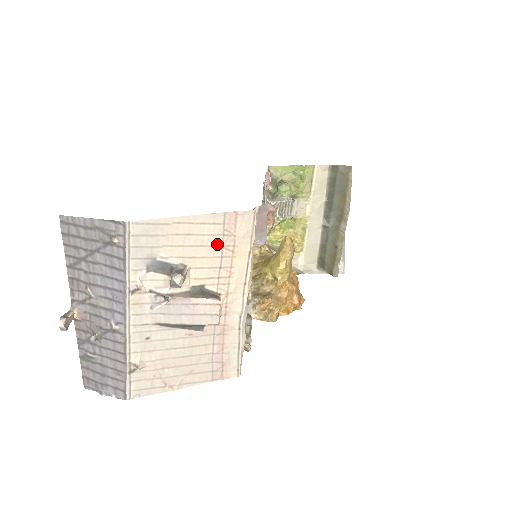
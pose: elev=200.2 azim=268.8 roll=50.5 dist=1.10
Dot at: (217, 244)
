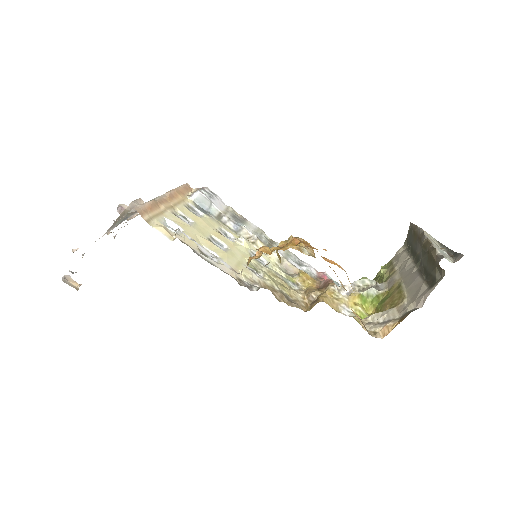
Dot at: occluded
